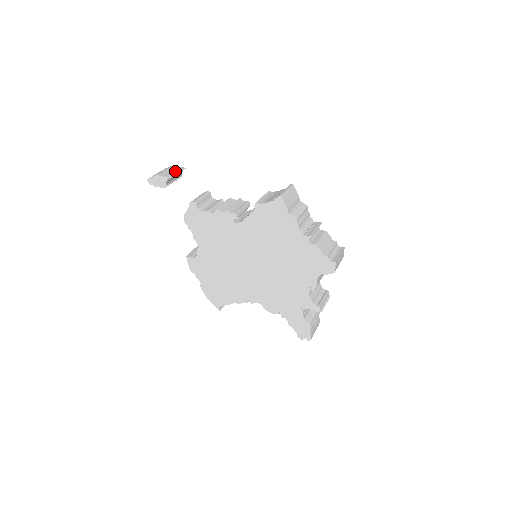
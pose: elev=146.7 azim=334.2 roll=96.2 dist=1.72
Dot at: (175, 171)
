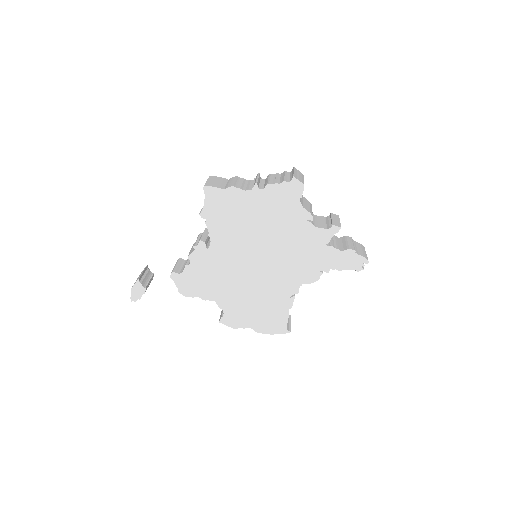
Dot at: (141, 273)
